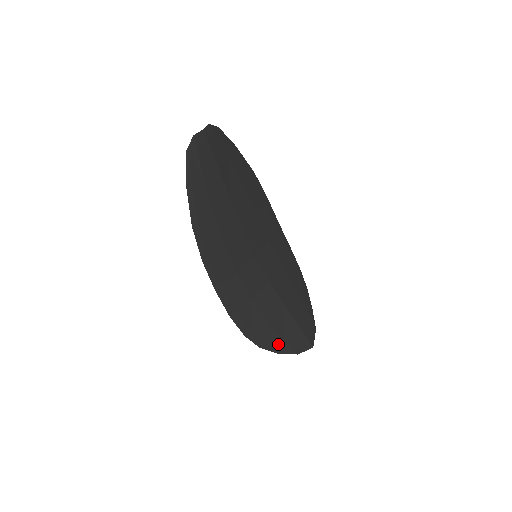
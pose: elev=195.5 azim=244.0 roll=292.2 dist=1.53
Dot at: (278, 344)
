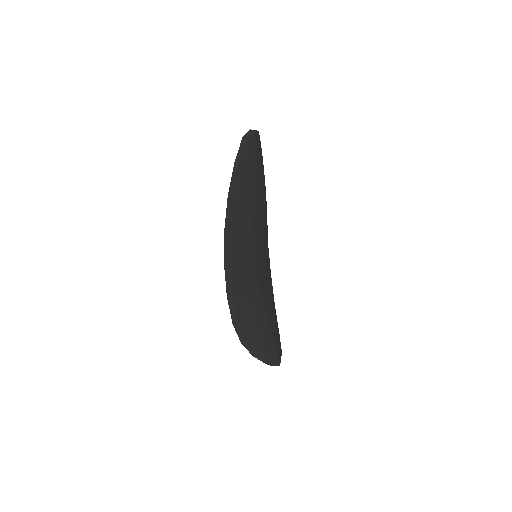
Dot at: (256, 346)
